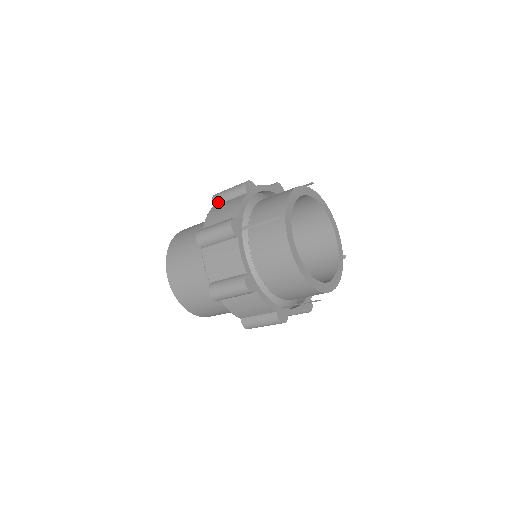
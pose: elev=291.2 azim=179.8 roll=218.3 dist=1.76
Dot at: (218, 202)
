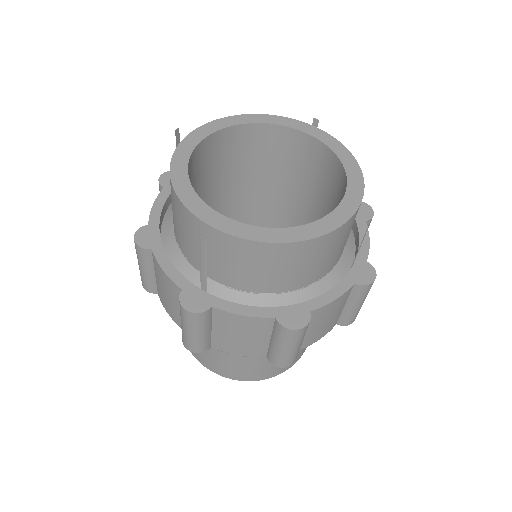
Dot at: occluded
